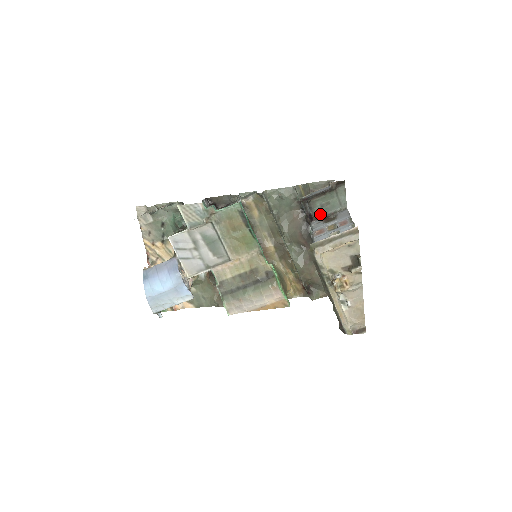
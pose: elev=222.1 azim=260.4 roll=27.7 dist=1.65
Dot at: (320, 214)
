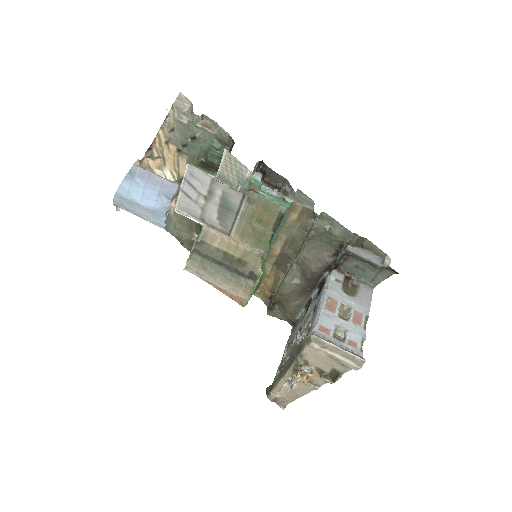
Dot at: (347, 270)
